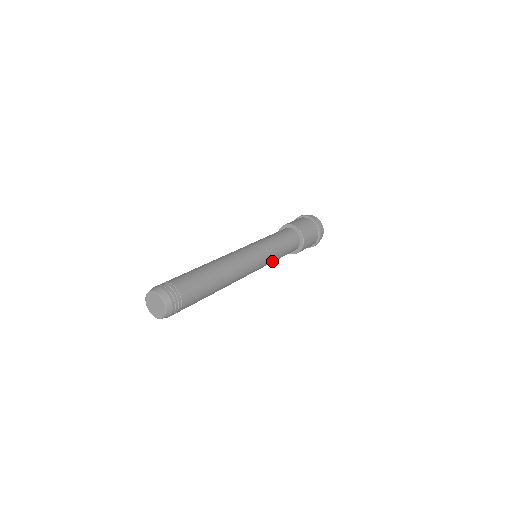
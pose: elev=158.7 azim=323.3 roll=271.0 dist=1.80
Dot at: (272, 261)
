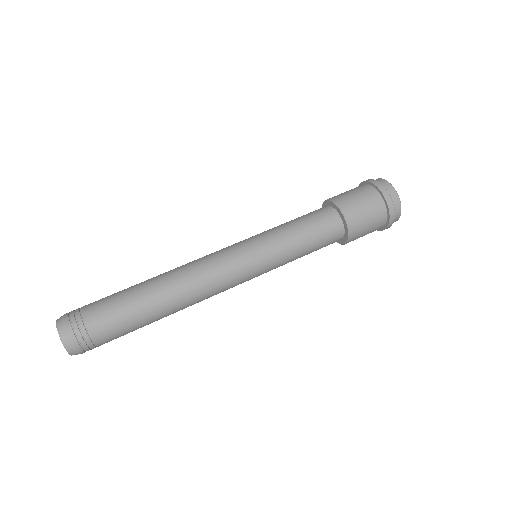
Dot at: (281, 265)
